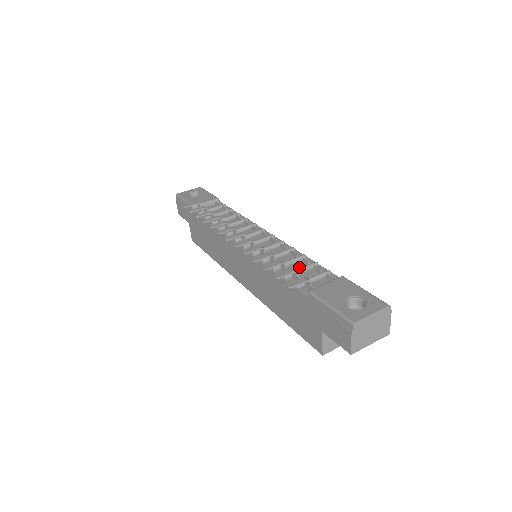
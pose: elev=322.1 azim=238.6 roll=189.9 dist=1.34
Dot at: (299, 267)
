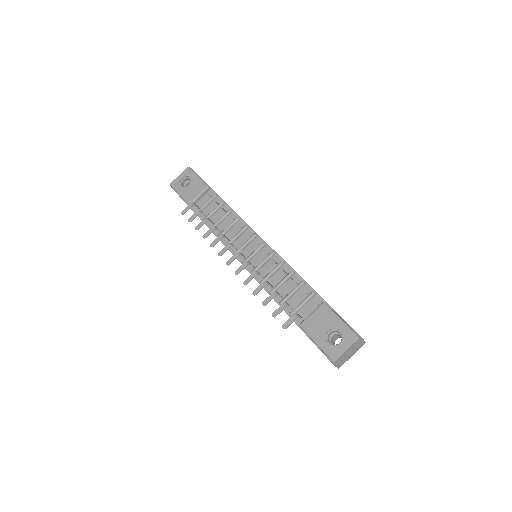
Dot at: (290, 288)
